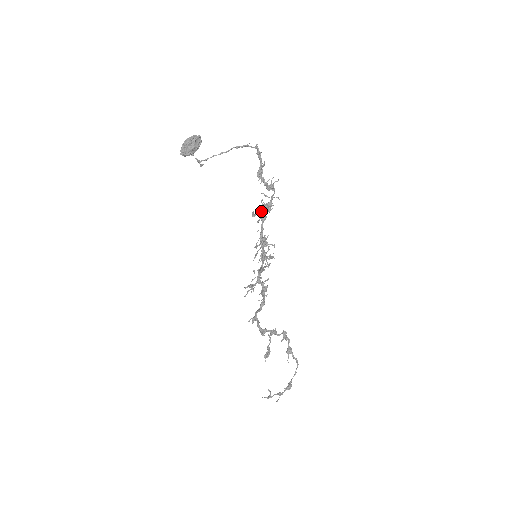
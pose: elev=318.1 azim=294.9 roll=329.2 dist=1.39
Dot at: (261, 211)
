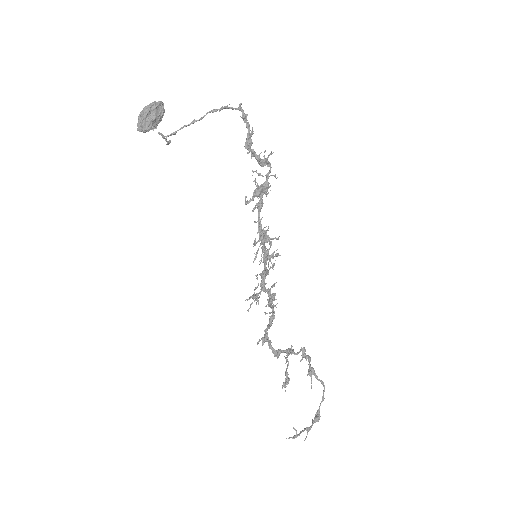
Dot at: (256, 195)
